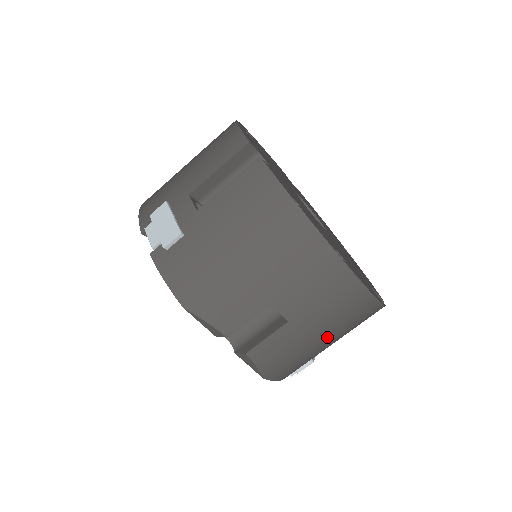
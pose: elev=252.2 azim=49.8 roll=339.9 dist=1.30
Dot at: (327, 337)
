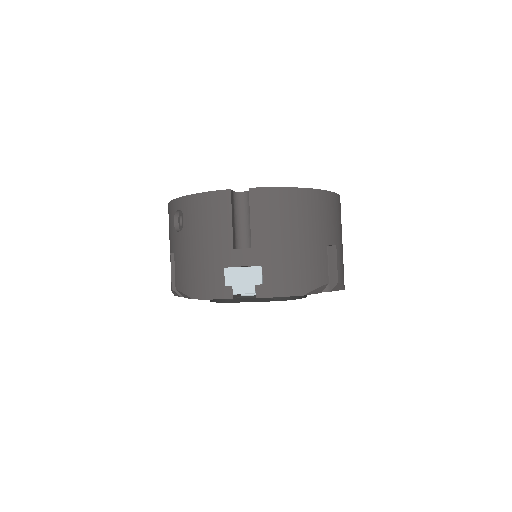
Dot at: occluded
